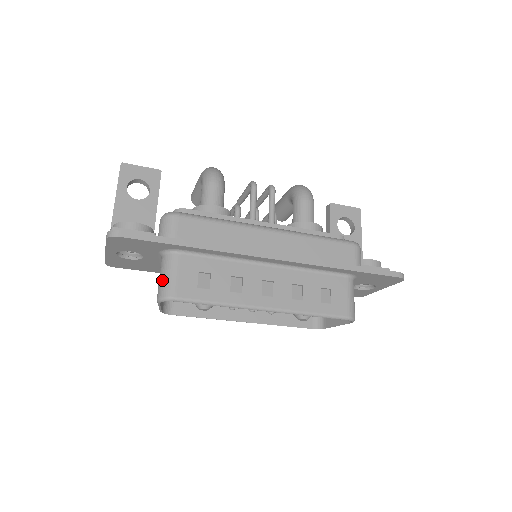
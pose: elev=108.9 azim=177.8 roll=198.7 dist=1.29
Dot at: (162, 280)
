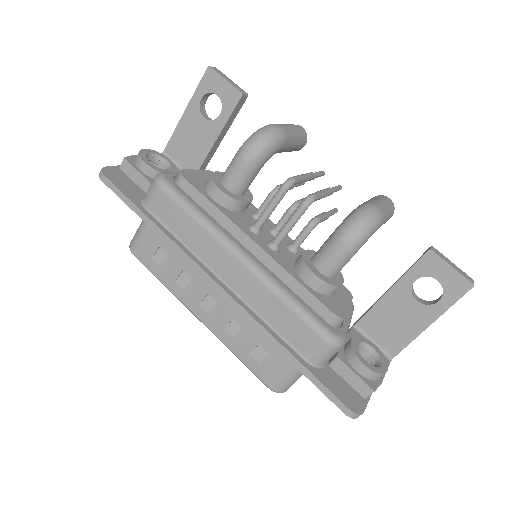
Dot at: (137, 230)
